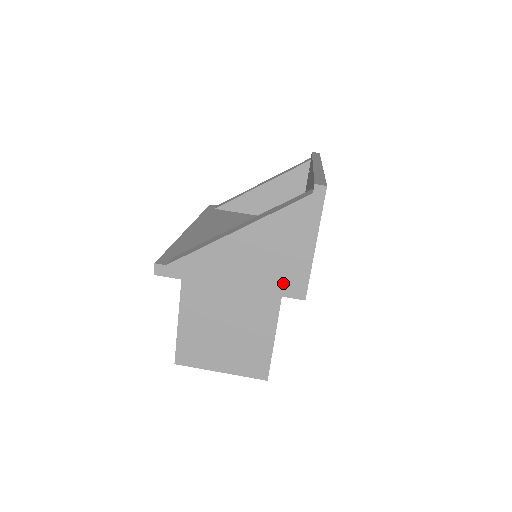
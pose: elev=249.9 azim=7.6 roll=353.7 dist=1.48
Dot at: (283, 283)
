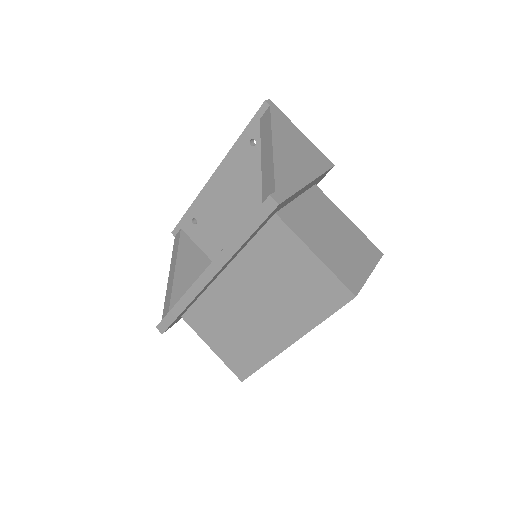
Dot at: (319, 162)
